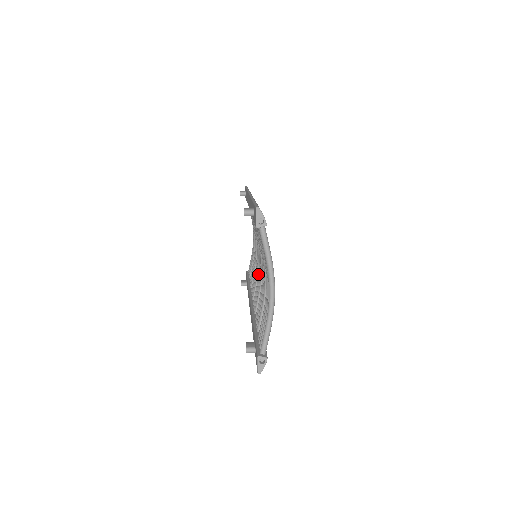
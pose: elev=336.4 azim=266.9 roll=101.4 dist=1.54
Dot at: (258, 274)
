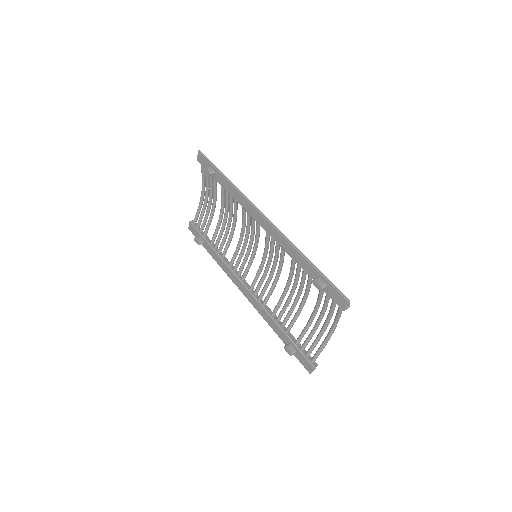
Dot at: (259, 270)
